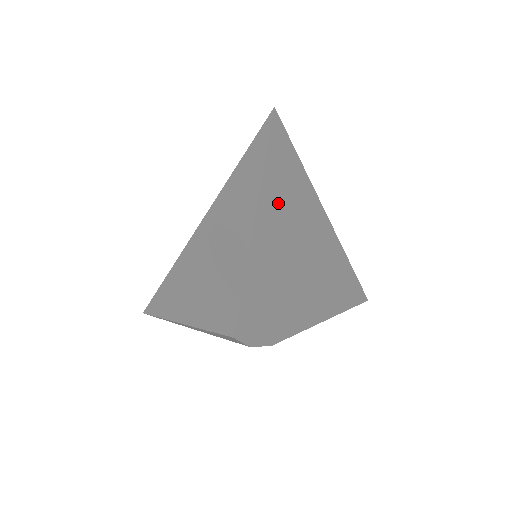
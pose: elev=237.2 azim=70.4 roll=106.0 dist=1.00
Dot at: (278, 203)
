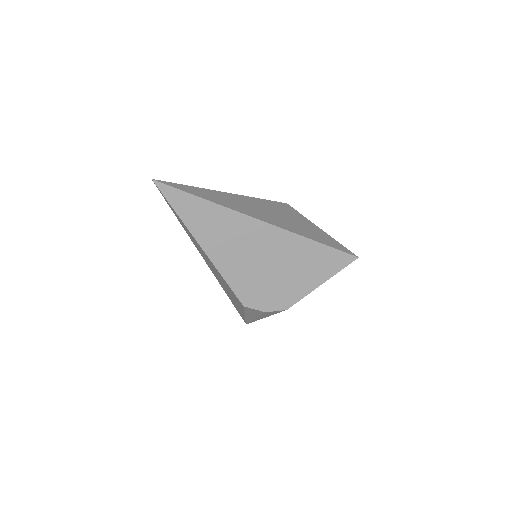
Dot at: (196, 218)
